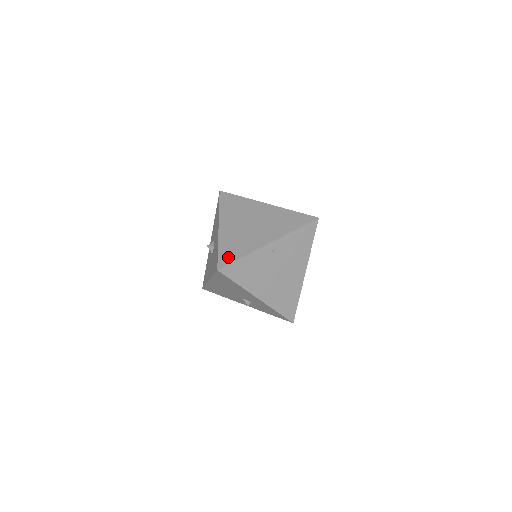
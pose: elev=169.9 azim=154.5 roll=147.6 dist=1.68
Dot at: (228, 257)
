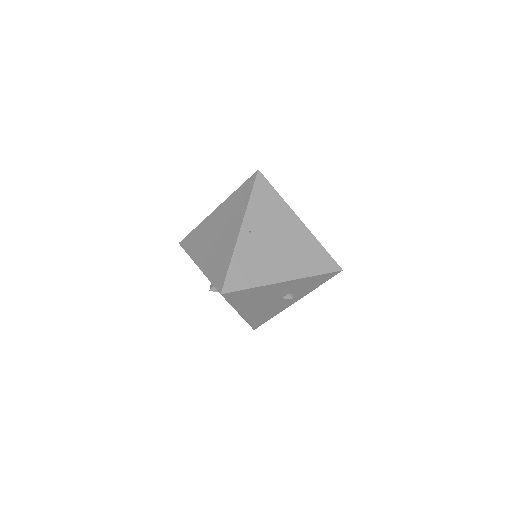
Dot at: (220, 276)
